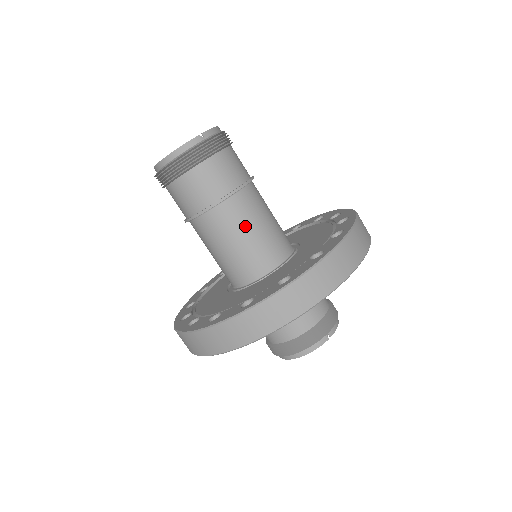
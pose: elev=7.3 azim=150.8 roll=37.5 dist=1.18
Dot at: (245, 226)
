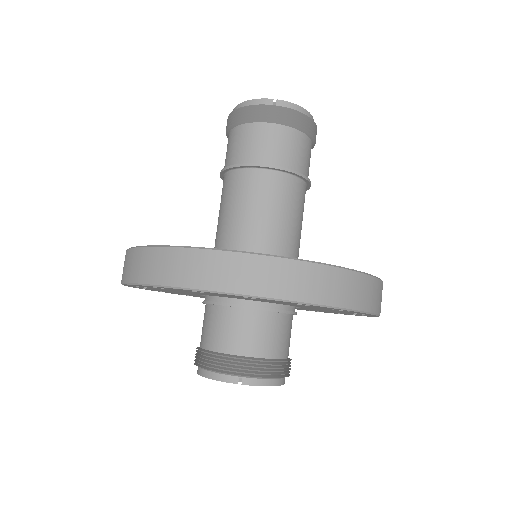
Dot at: (248, 204)
